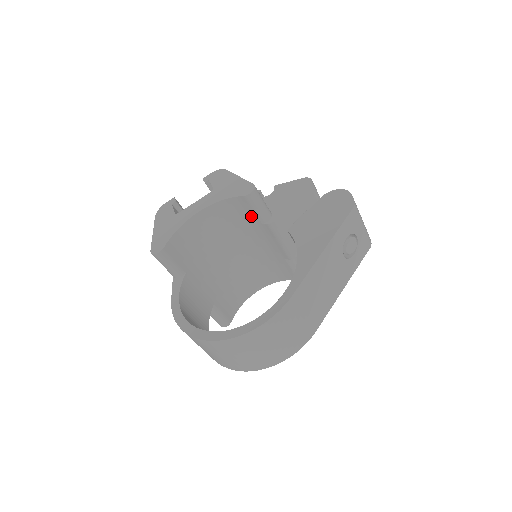
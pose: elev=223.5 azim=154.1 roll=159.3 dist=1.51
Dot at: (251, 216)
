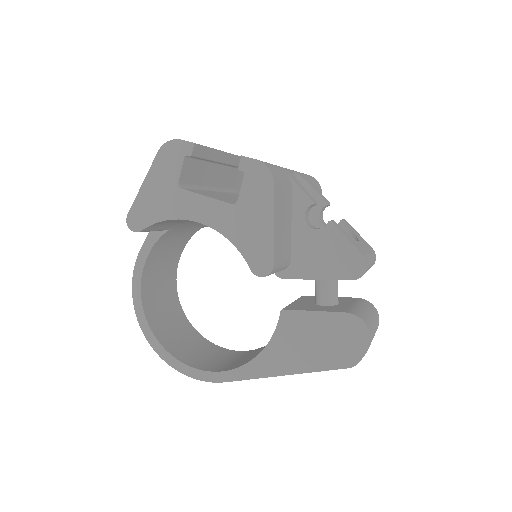
Dot at: occluded
